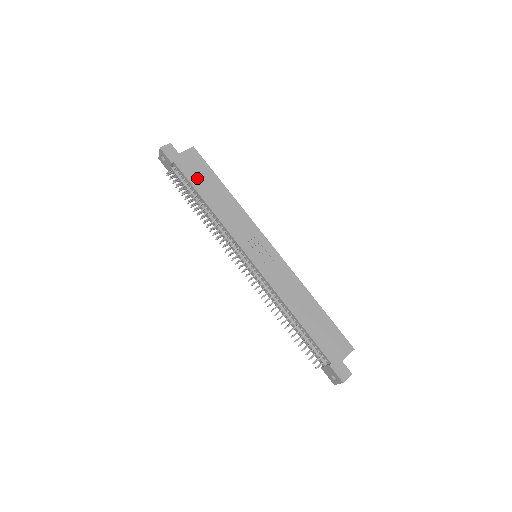
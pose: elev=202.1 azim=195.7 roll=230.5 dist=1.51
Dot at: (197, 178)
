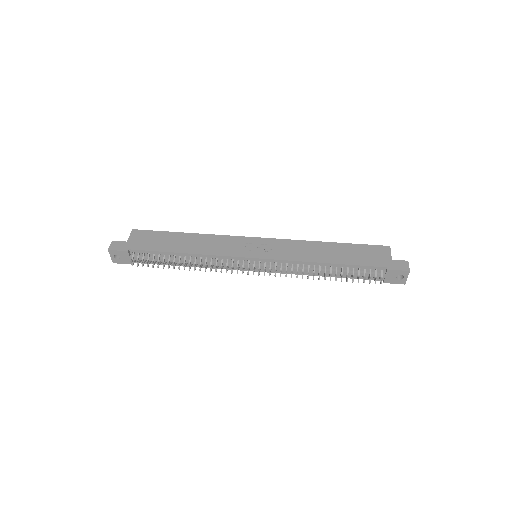
Dot at: (158, 244)
